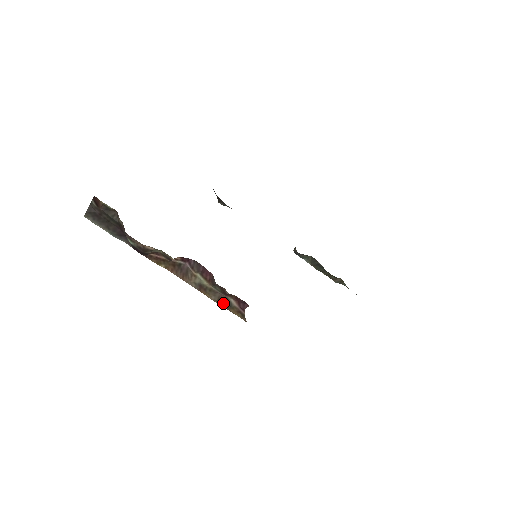
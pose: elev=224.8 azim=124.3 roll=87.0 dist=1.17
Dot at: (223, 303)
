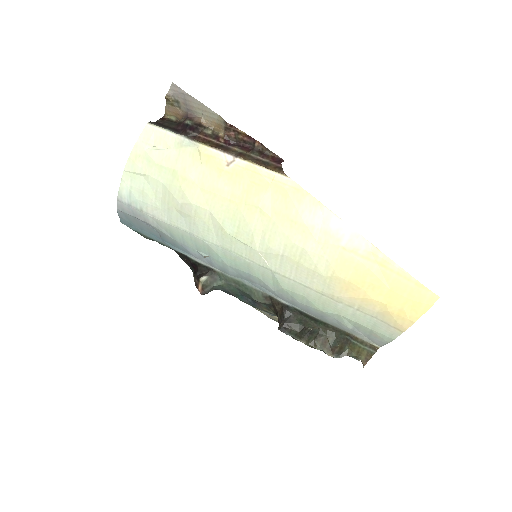
Dot at: (260, 163)
